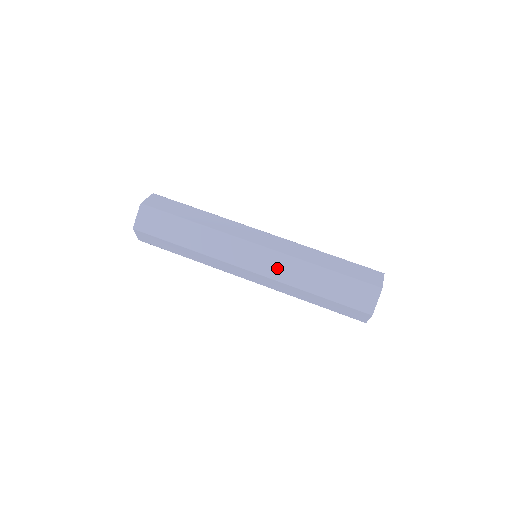
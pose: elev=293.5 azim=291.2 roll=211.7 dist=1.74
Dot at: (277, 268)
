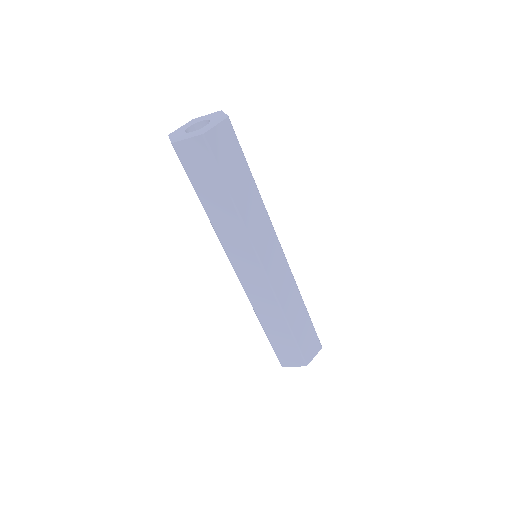
Dot at: (259, 295)
